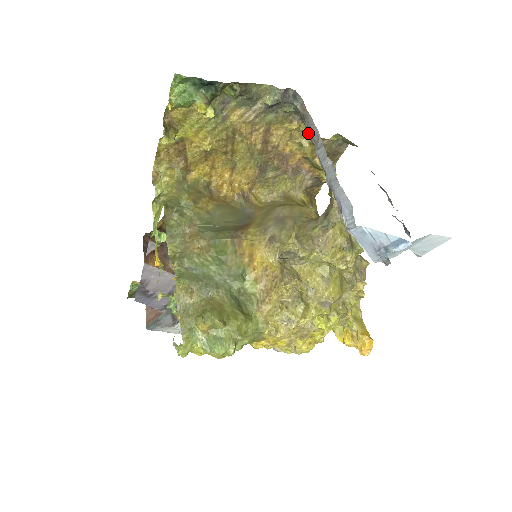
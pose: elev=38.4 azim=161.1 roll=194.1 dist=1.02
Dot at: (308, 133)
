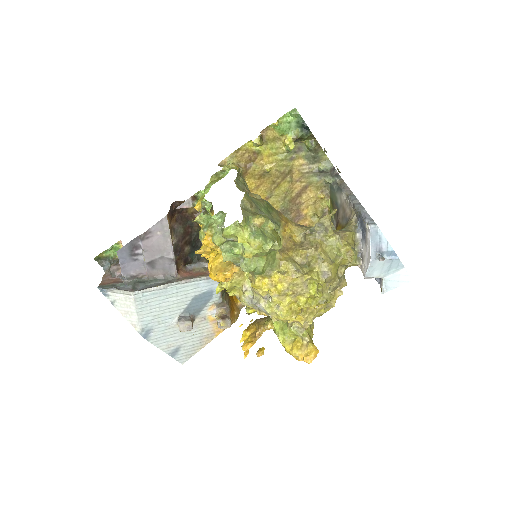
Dot at: (324, 209)
